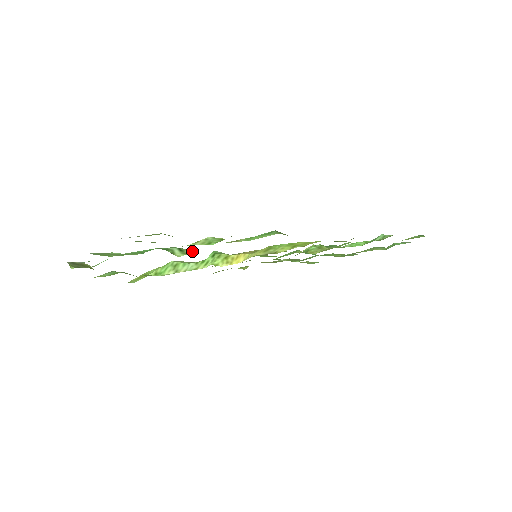
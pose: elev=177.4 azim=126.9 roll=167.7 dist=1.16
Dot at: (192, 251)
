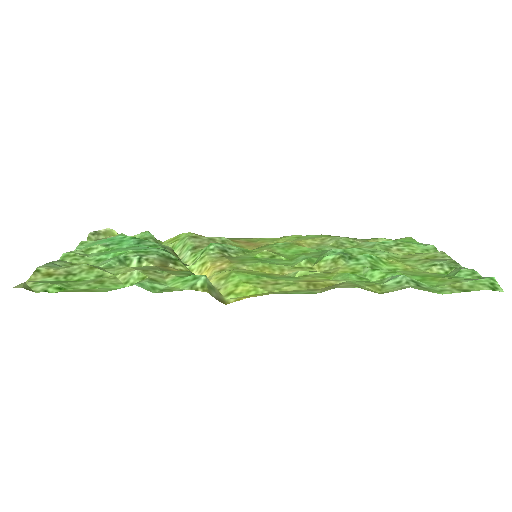
Dot at: (149, 264)
